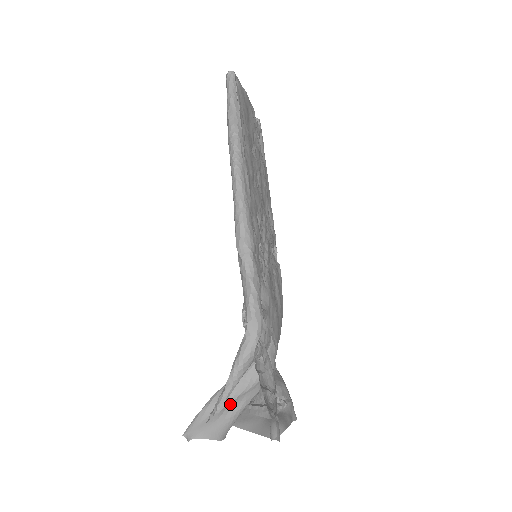
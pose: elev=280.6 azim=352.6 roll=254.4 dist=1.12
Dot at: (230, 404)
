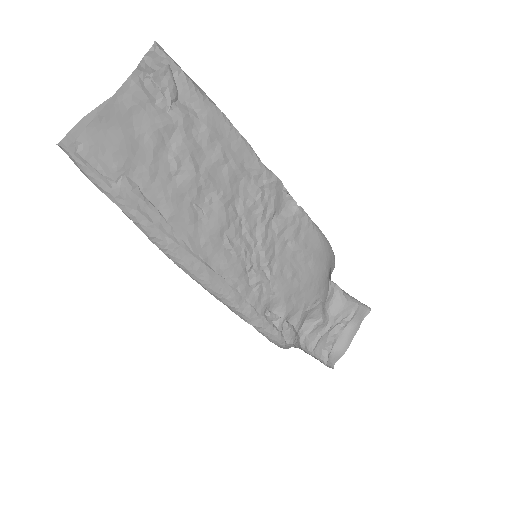
Dot at: occluded
